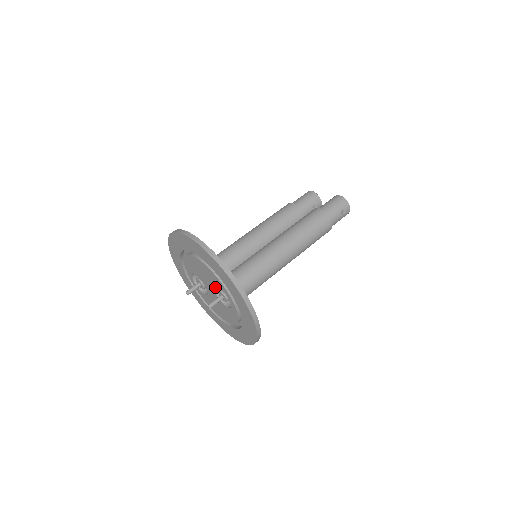
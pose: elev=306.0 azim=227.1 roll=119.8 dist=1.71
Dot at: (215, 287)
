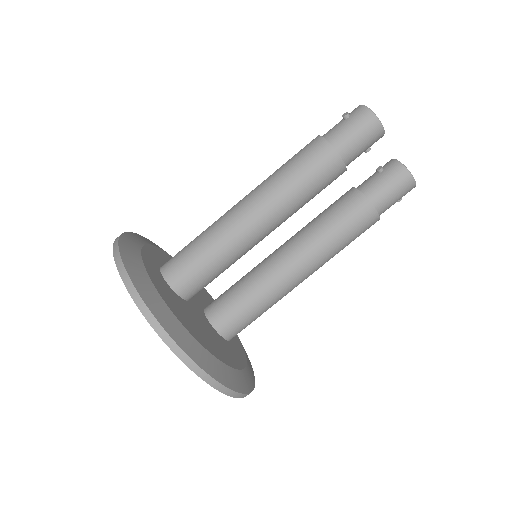
Dot at: occluded
